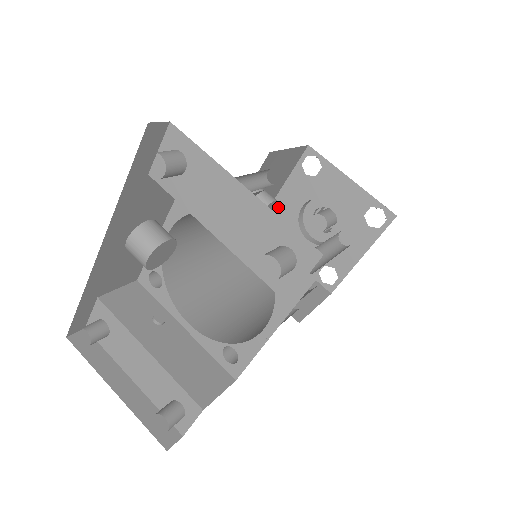
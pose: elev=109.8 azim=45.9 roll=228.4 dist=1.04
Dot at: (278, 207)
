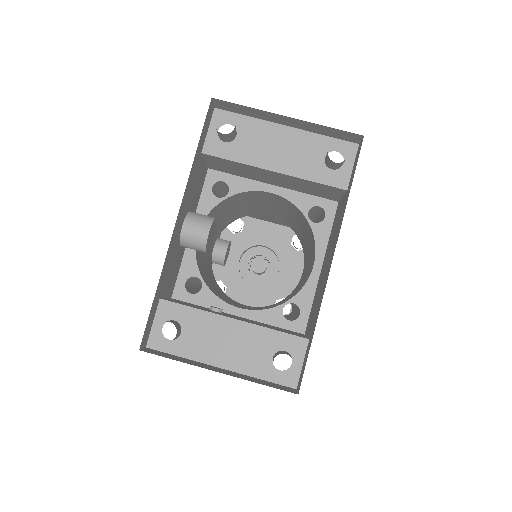
Dot at: (218, 270)
